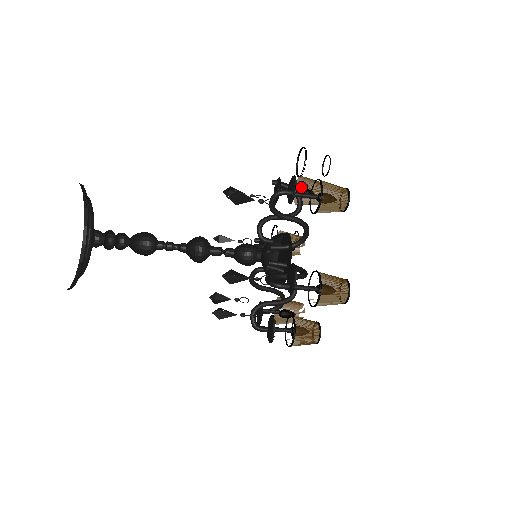
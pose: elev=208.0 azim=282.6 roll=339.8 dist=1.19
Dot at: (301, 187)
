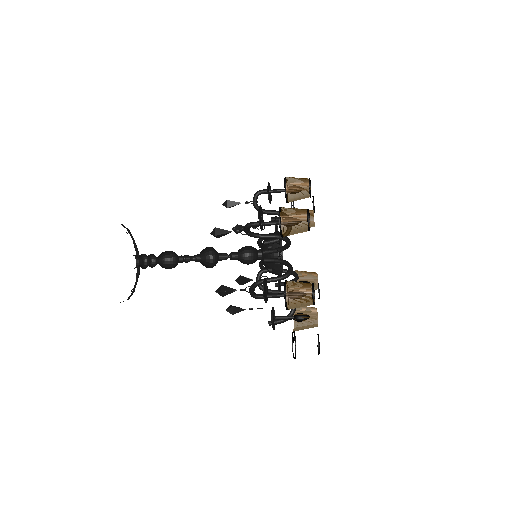
Dot at: occluded
